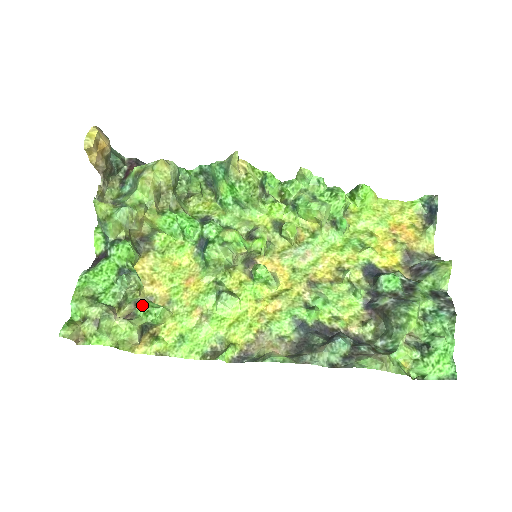
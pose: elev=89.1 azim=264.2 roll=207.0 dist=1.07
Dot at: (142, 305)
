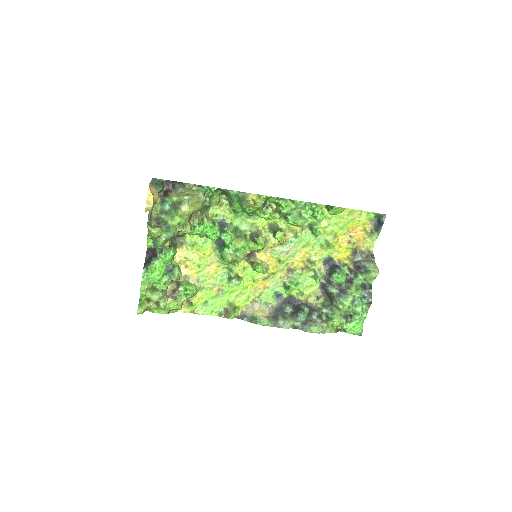
Dot at: (183, 289)
